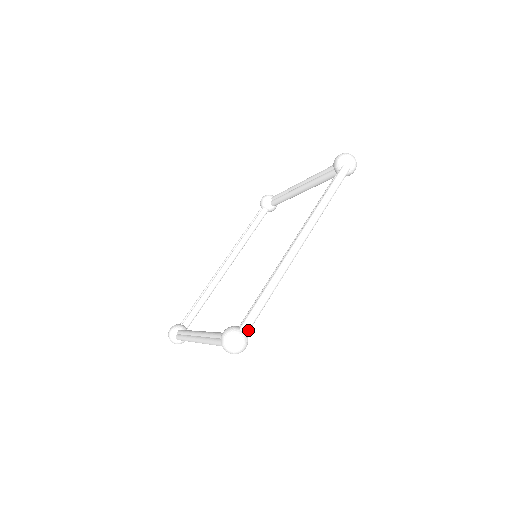
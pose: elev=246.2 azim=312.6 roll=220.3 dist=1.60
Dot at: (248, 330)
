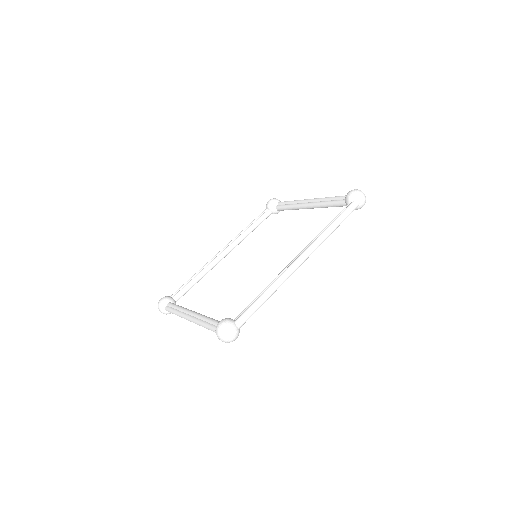
Dot at: (242, 325)
